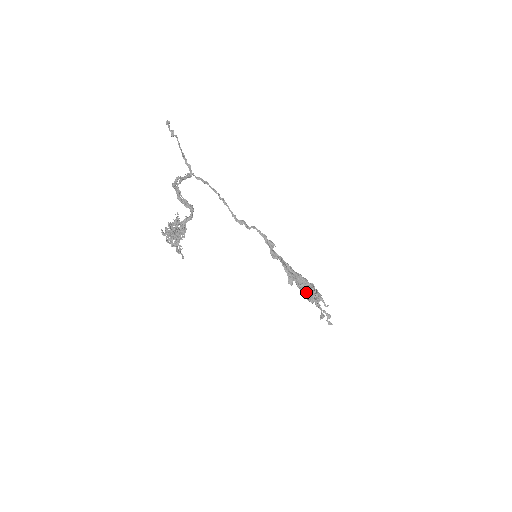
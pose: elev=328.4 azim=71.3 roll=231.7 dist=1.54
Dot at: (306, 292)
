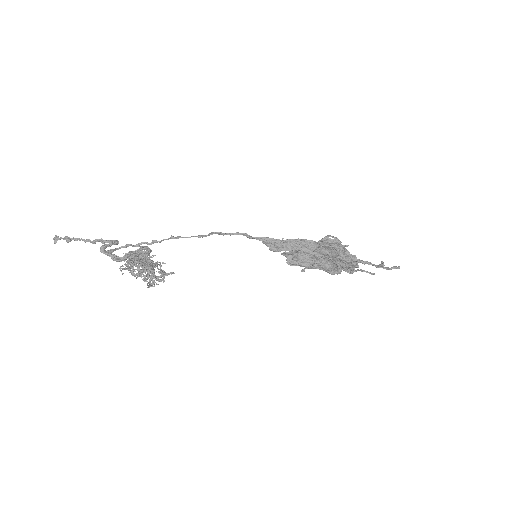
Dot at: (339, 241)
